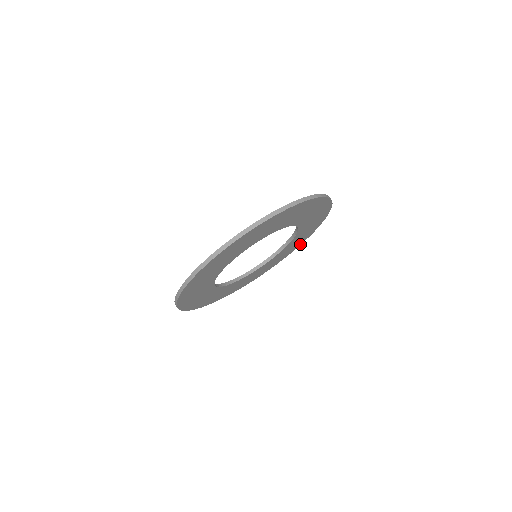
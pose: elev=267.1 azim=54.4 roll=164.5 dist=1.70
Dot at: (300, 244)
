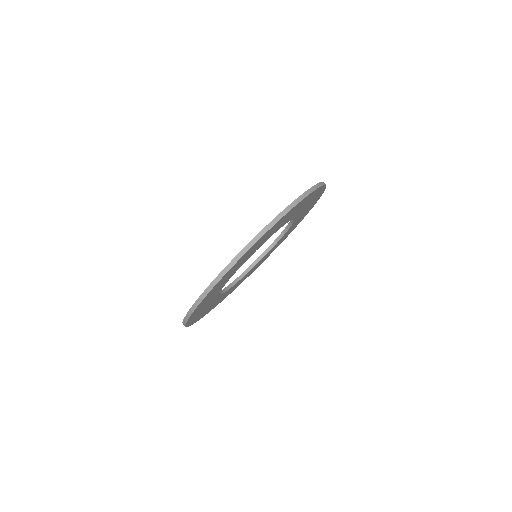
Dot at: (302, 219)
